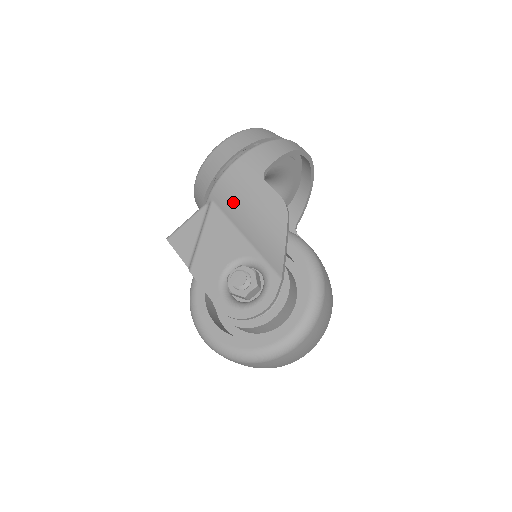
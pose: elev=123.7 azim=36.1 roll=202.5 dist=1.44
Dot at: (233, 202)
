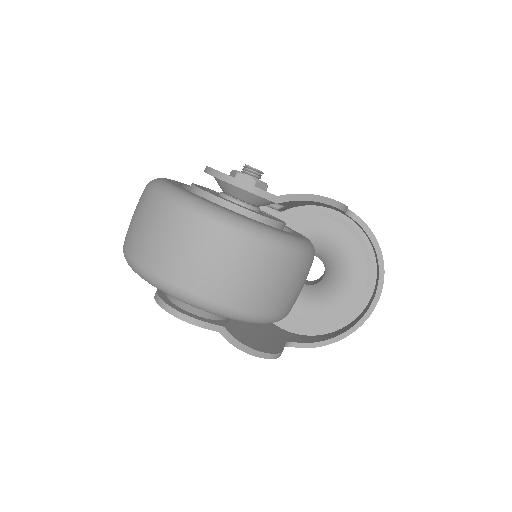
Dot at: occluded
